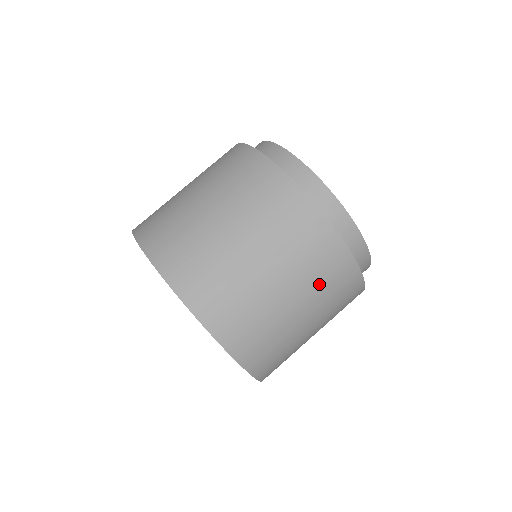
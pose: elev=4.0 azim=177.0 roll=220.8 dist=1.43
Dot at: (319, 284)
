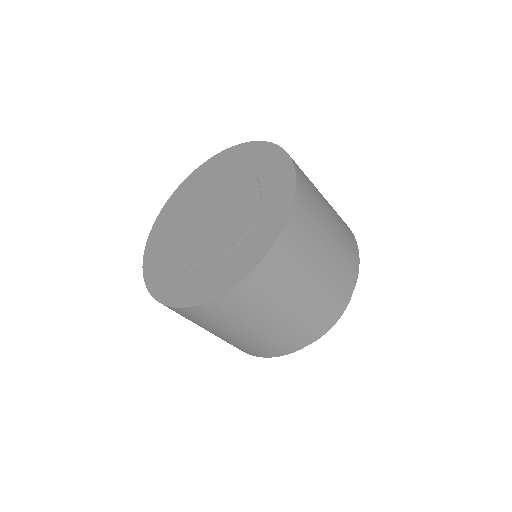
Dot at: (323, 299)
